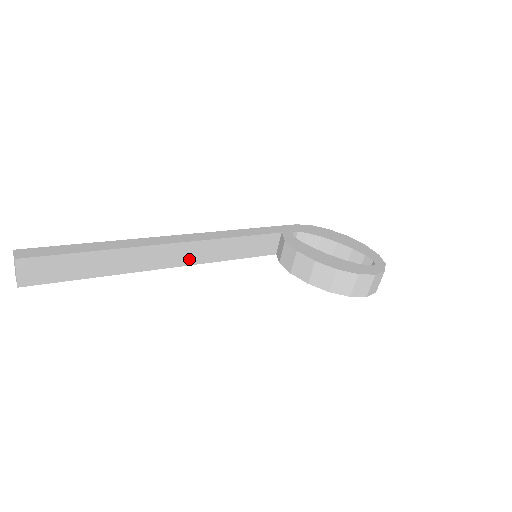
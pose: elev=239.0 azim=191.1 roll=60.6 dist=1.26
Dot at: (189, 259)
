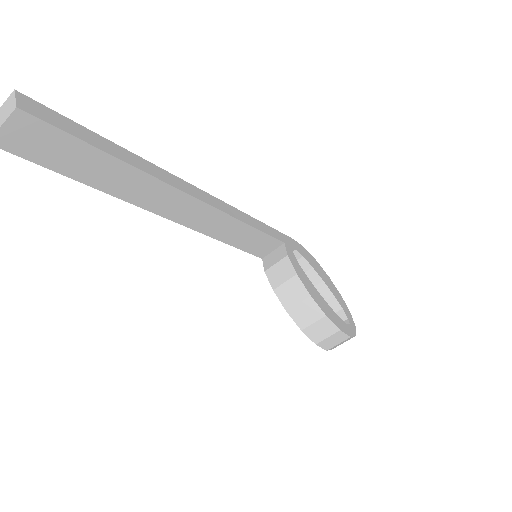
Dot at: (194, 222)
